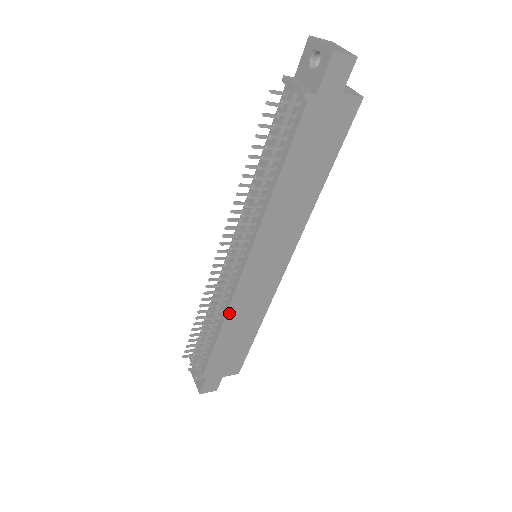
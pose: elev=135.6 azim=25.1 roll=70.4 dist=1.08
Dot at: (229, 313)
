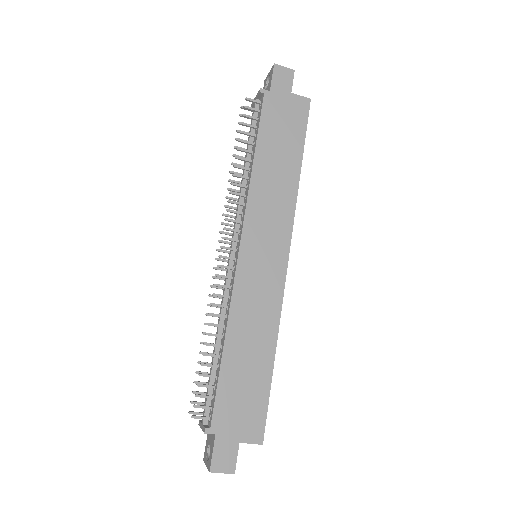
Dot at: (232, 313)
